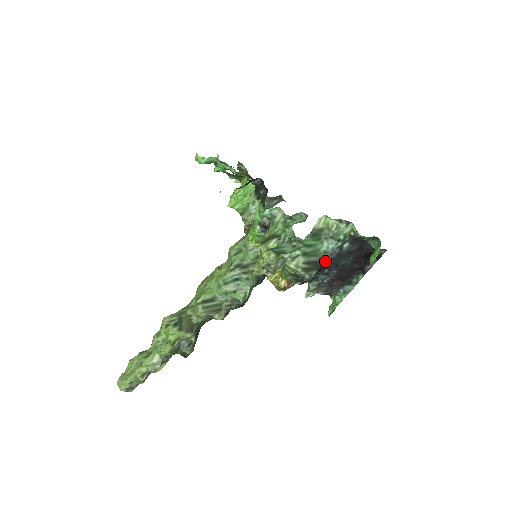
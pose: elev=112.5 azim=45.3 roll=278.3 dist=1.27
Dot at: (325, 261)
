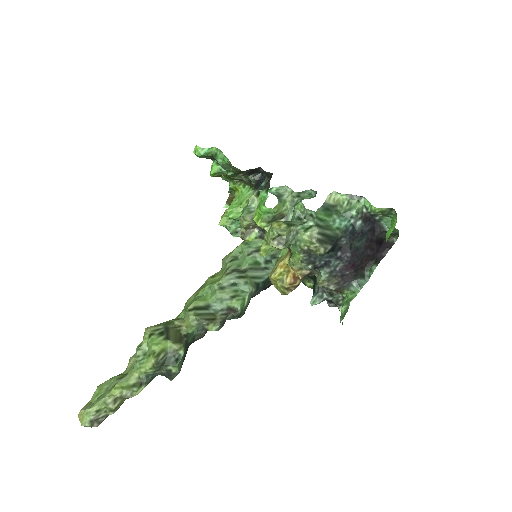
Dot at: (339, 238)
